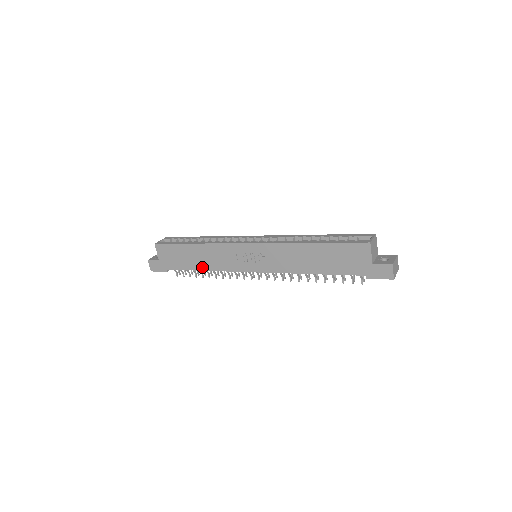
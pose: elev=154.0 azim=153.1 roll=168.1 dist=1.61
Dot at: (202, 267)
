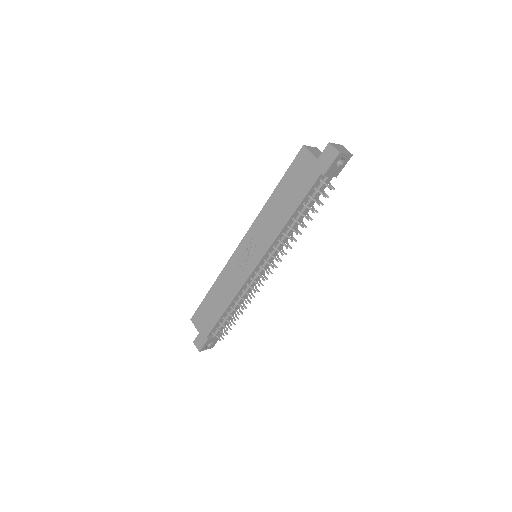
Dot at: (225, 304)
